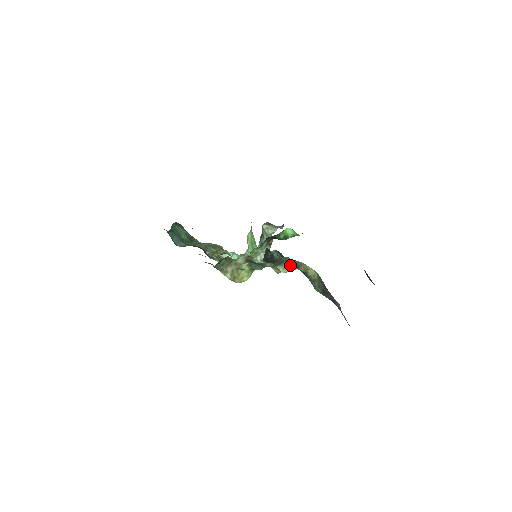
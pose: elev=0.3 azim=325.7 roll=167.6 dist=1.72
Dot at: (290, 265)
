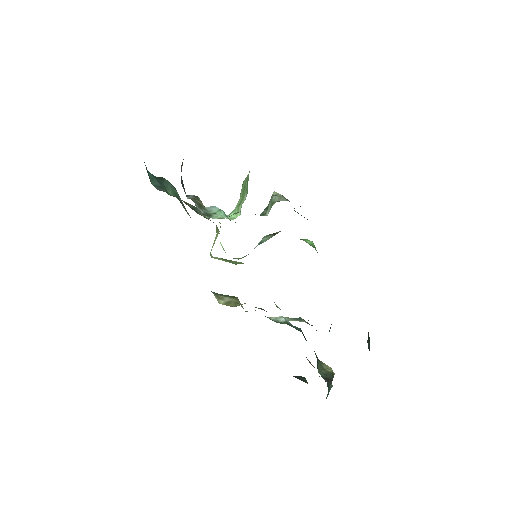
Dot at: (312, 365)
